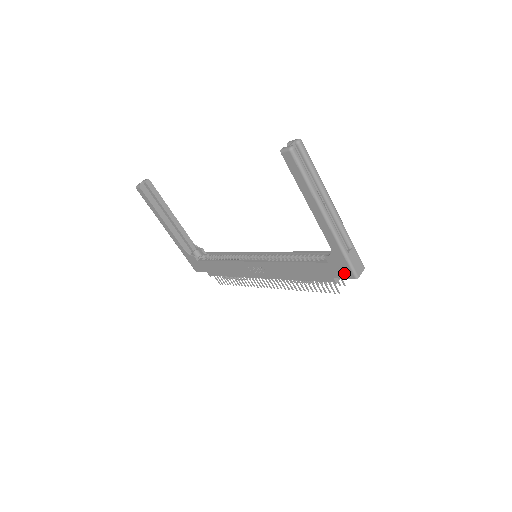
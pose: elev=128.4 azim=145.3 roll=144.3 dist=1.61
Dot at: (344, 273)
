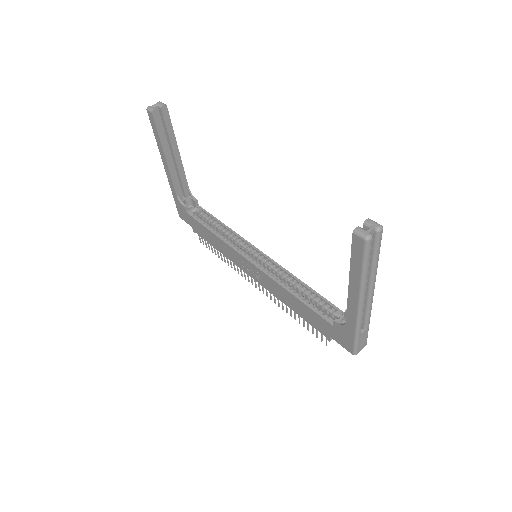
Dot at: (344, 343)
